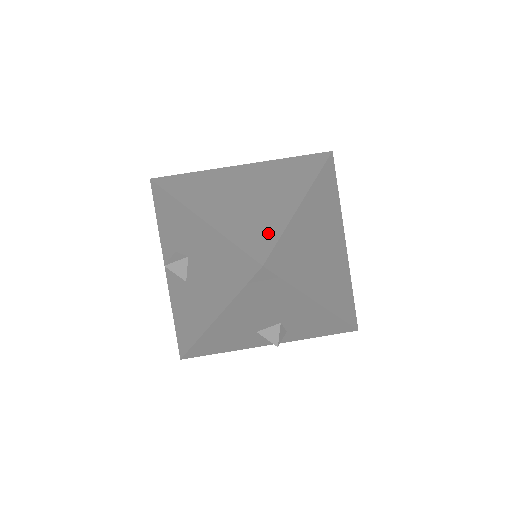
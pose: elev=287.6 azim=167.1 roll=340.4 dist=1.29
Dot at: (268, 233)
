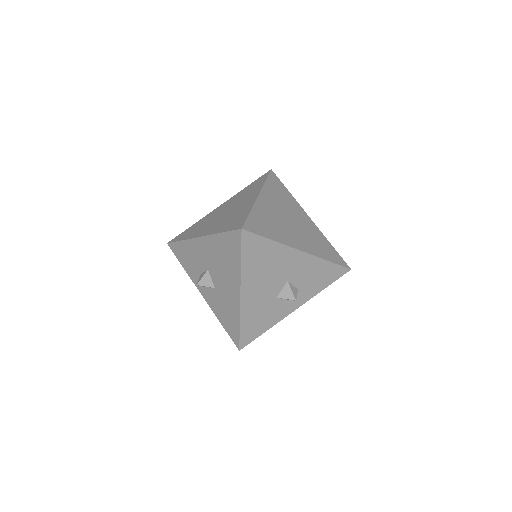
Dot at: (241, 217)
